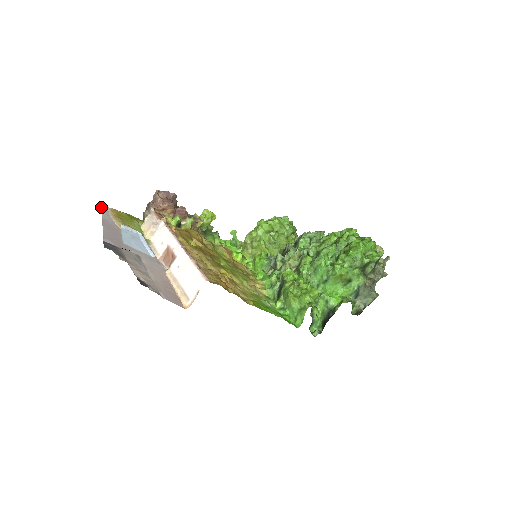
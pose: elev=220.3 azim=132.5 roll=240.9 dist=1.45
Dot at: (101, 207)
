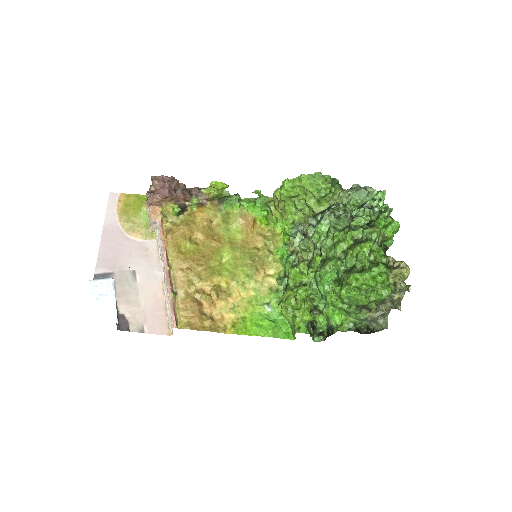
Dot at: occluded
